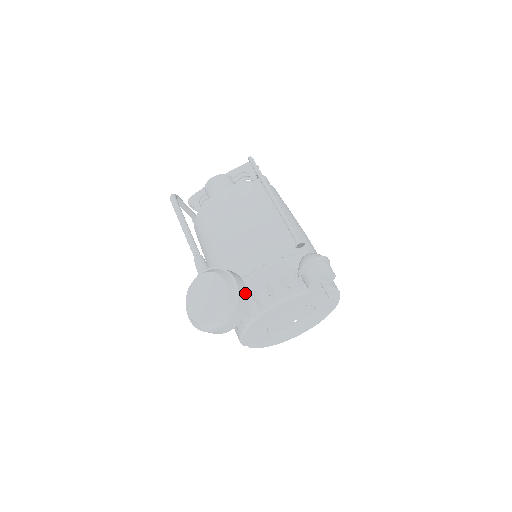
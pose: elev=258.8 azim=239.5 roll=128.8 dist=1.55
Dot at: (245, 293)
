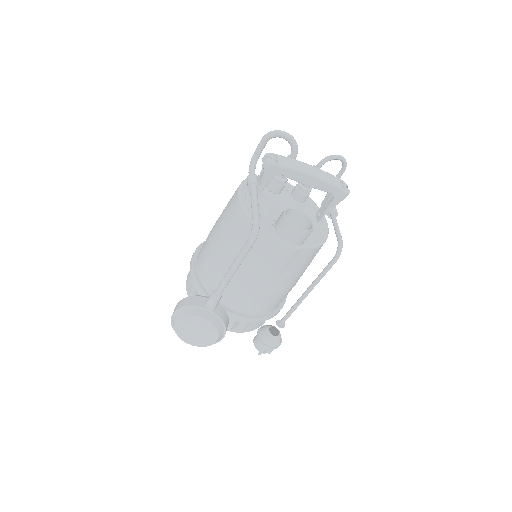
Dot at: occluded
